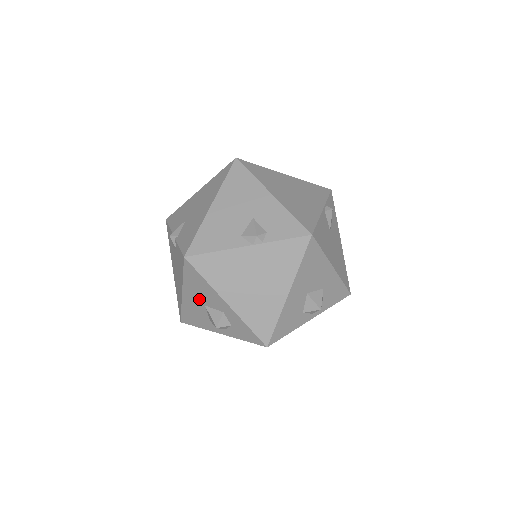
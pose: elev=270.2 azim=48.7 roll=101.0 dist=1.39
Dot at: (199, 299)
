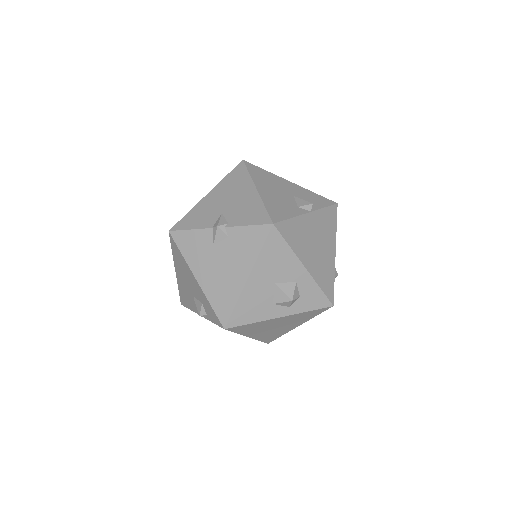
Dot at: (270, 277)
